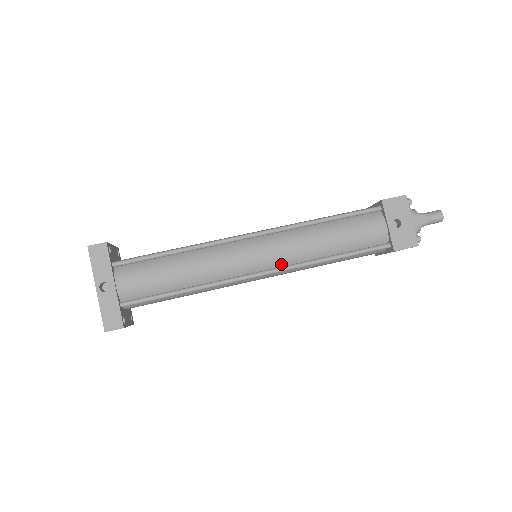
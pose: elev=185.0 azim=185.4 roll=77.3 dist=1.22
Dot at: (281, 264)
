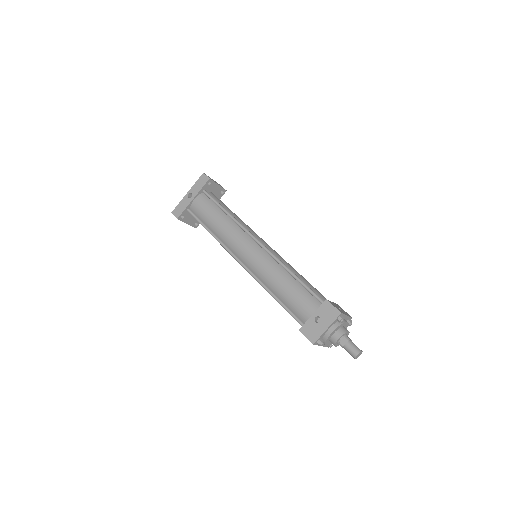
Dot at: (253, 269)
